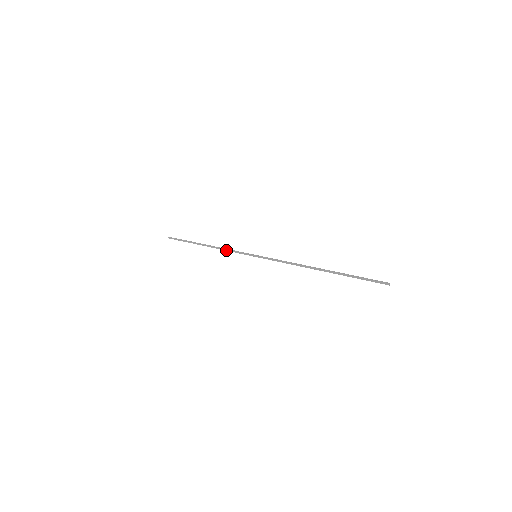
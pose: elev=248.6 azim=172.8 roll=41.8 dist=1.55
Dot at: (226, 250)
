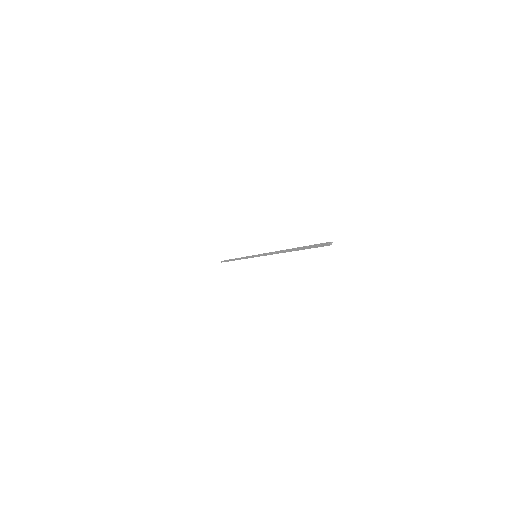
Dot at: (243, 258)
